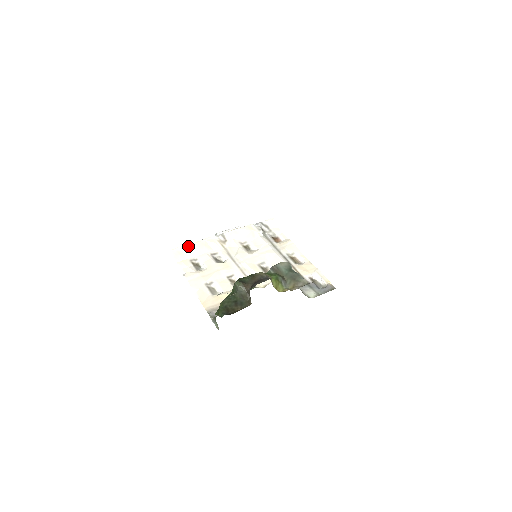
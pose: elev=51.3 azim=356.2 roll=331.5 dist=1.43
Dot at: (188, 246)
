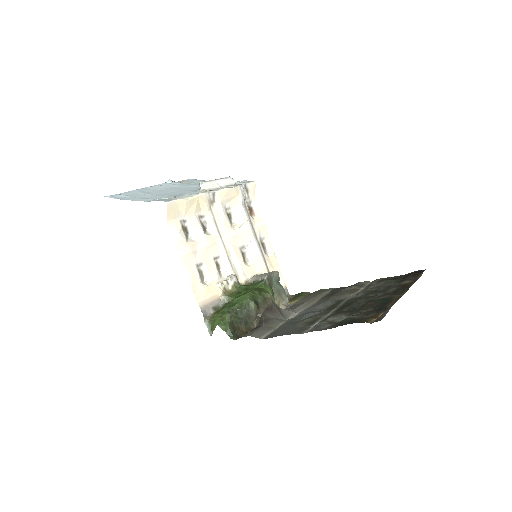
Dot at: (183, 201)
